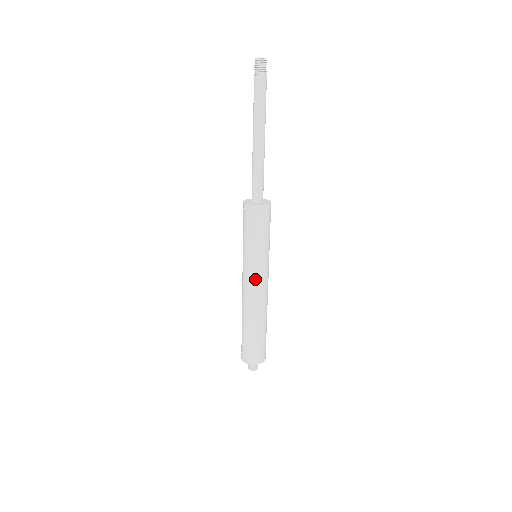
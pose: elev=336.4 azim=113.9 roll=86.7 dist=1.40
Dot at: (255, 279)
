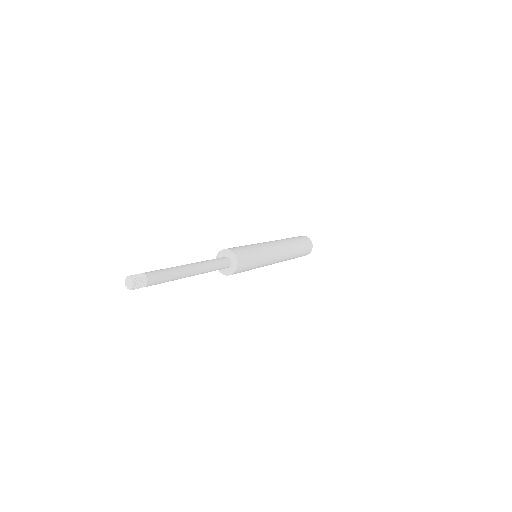
Dot at: occluded
